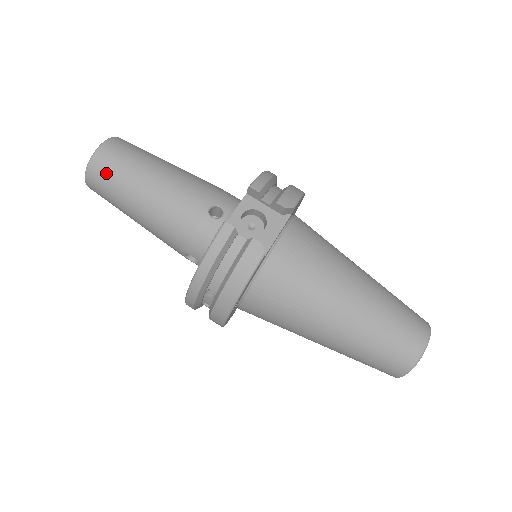
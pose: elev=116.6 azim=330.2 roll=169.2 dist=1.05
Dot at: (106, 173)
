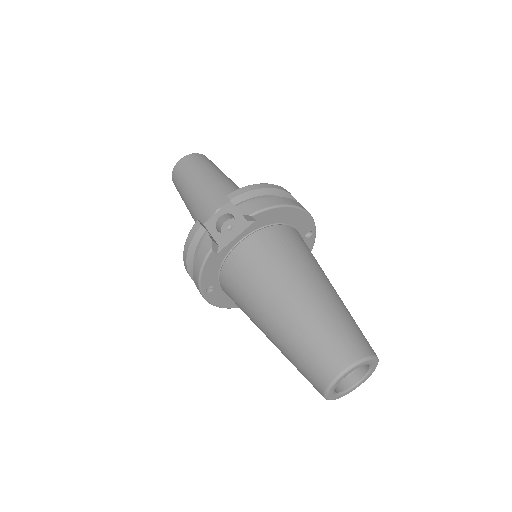
Dot at: (177, 179)
